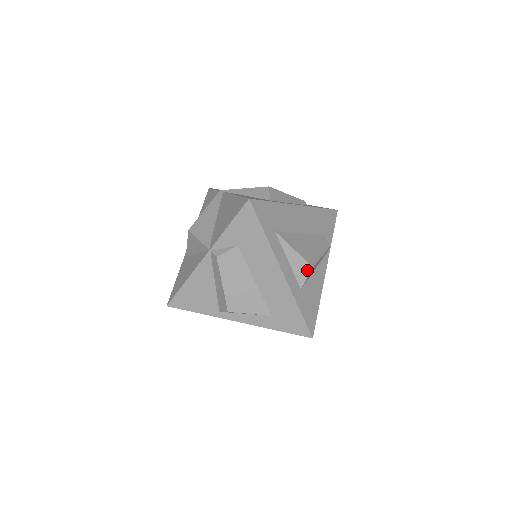
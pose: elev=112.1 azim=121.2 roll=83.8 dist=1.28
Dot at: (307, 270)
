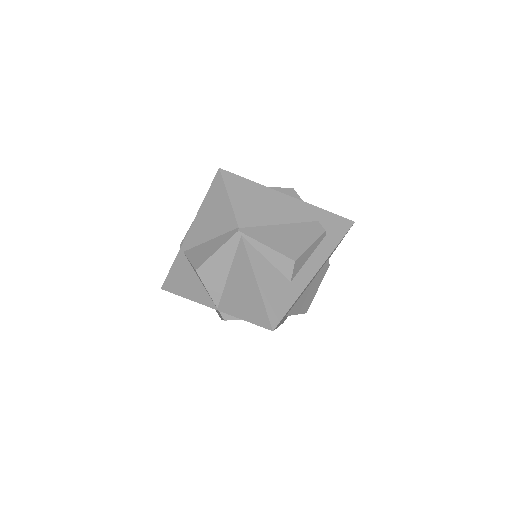
Dot at: occluded
